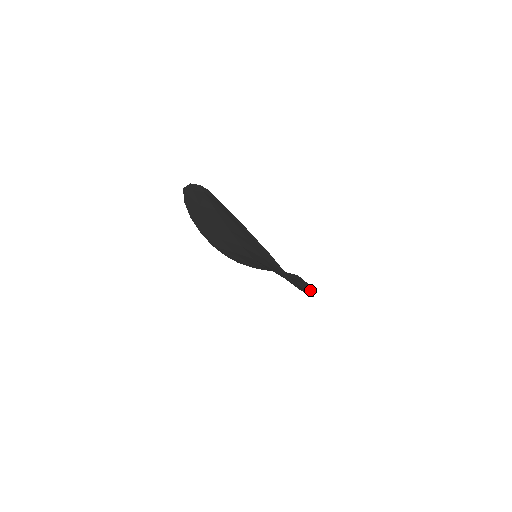
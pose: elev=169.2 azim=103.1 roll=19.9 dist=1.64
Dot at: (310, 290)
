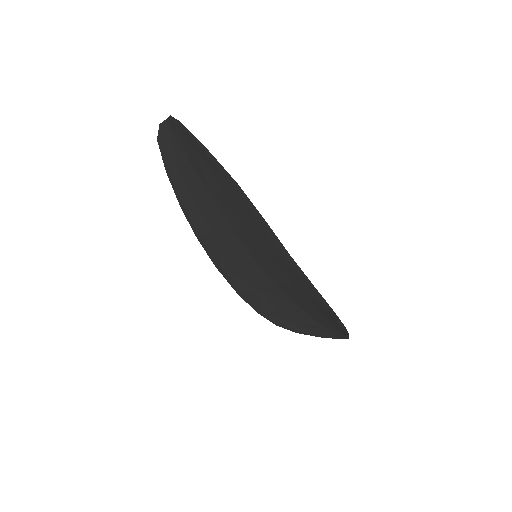
Dot at: occluded
